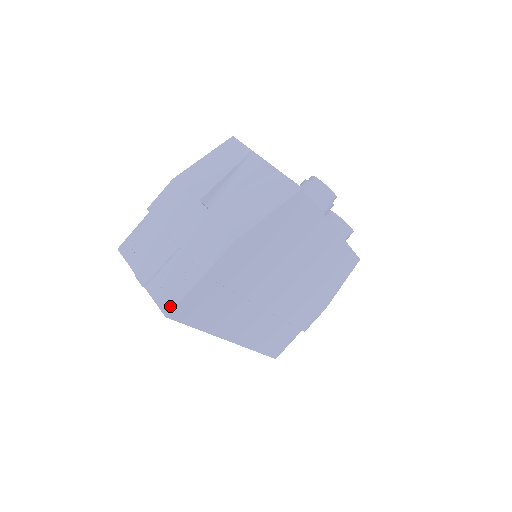
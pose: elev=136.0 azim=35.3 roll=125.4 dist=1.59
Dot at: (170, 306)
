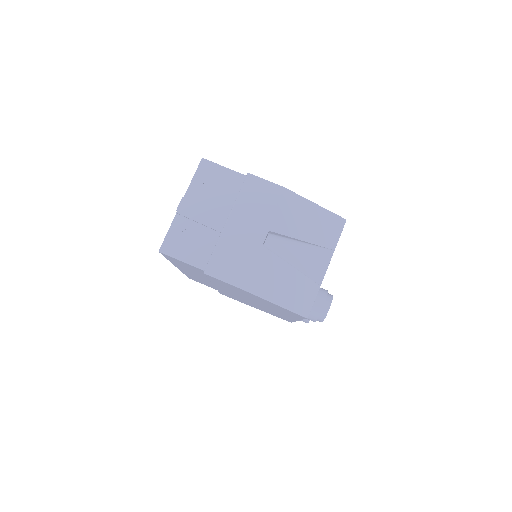
Dot at: (169, 251)
